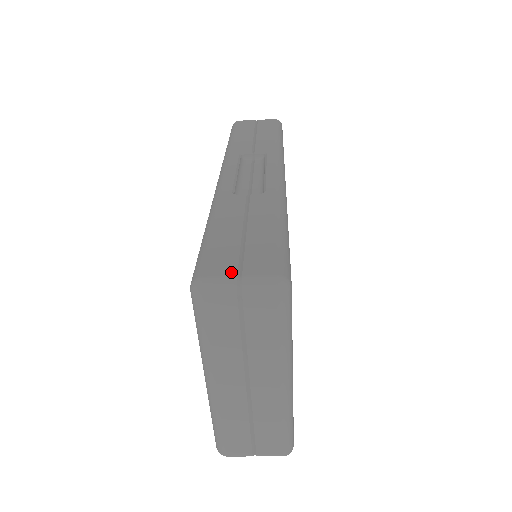
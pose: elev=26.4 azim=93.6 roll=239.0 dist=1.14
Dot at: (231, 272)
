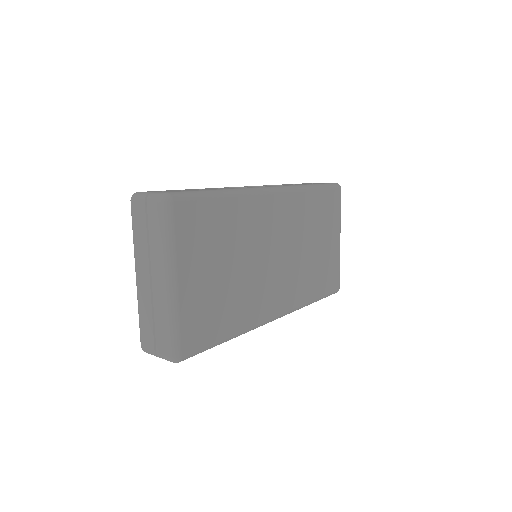
Dot at: occluded
